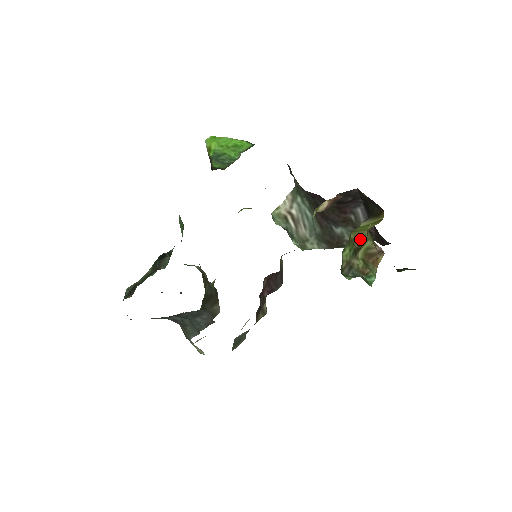
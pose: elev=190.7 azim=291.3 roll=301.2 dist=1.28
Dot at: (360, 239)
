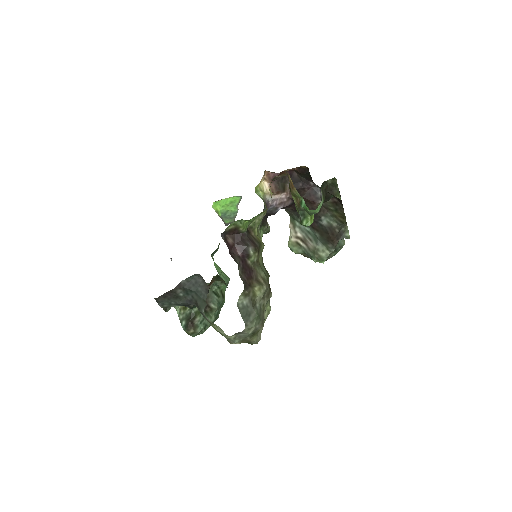
Dot at: (289, 186)
